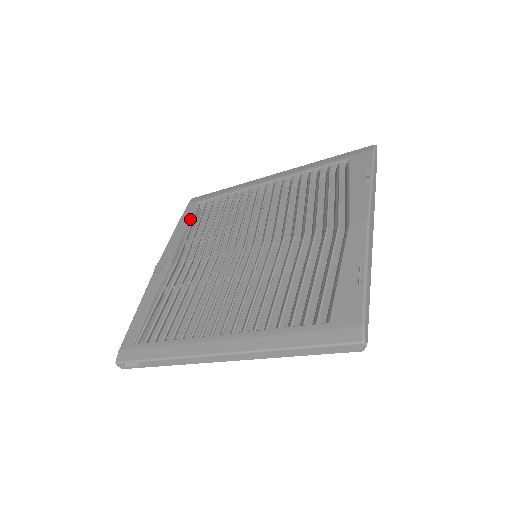
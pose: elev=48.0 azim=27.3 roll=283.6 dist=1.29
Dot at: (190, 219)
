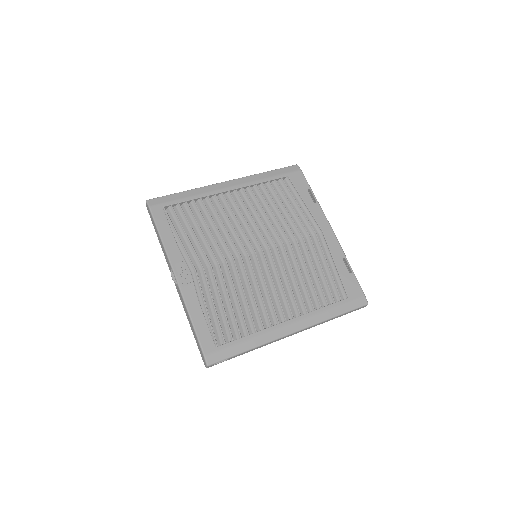
Dot at: (170, 226)
